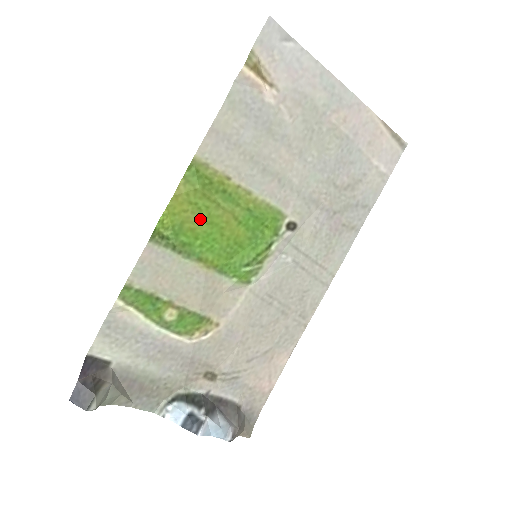
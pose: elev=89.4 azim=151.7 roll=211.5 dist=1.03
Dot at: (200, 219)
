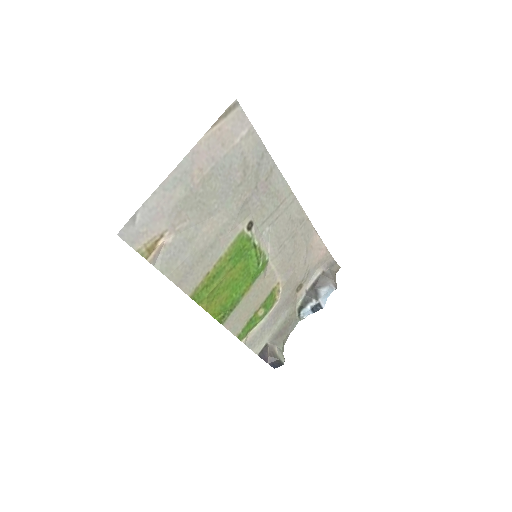
Dot at: (223, 294)
